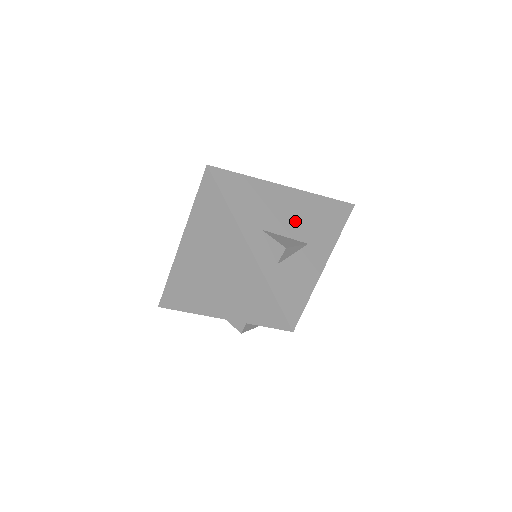
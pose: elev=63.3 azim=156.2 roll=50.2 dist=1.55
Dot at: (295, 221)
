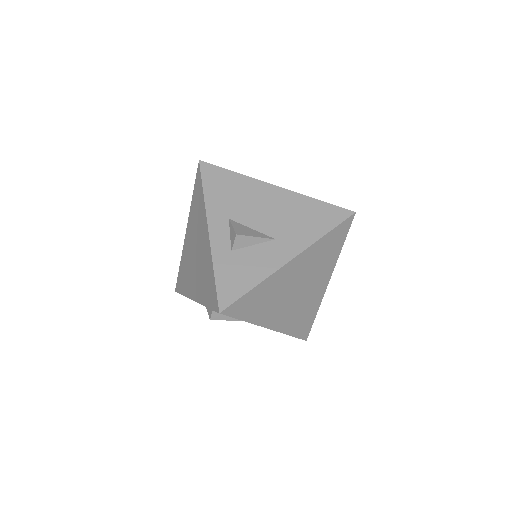
Dot at: (270, 217)
